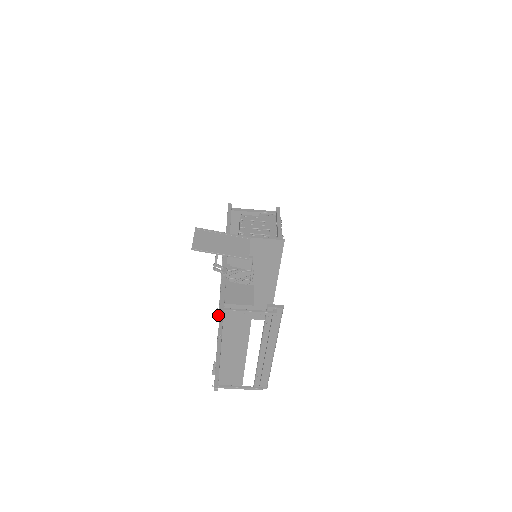
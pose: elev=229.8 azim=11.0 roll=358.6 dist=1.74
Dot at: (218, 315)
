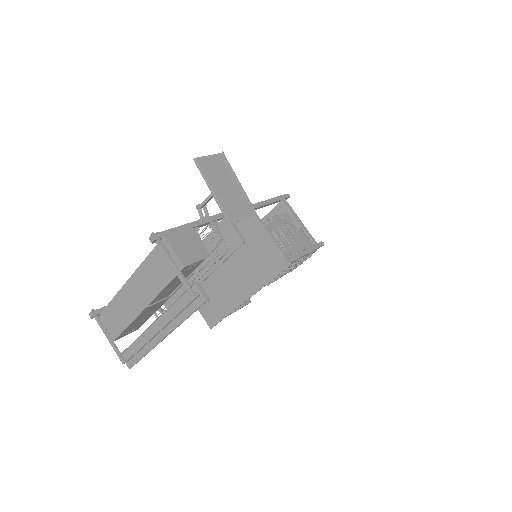
Dot at: occluded
